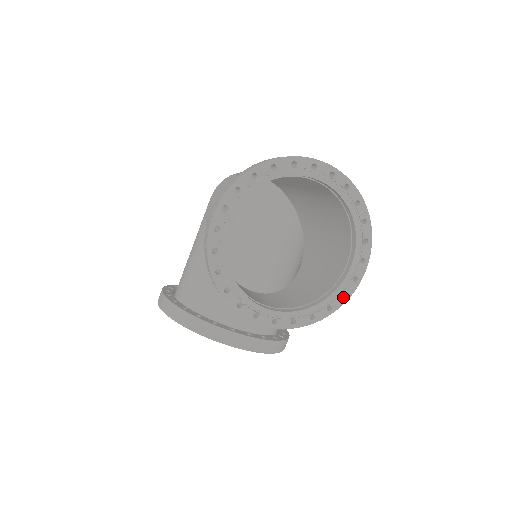
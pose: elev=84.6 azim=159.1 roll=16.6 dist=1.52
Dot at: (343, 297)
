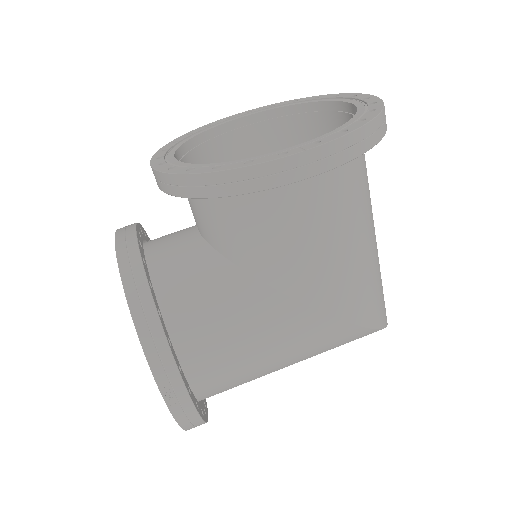
Dot at: (246, 165)
